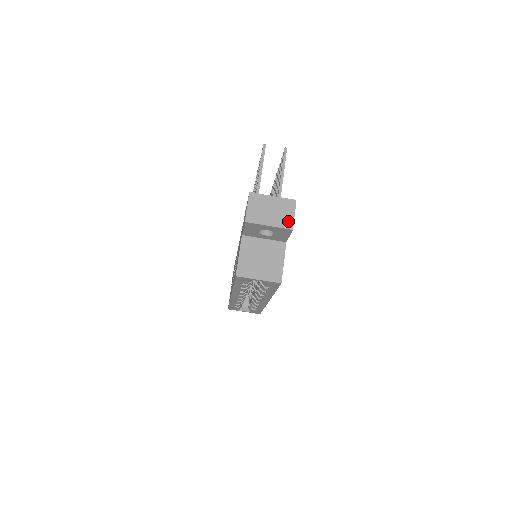
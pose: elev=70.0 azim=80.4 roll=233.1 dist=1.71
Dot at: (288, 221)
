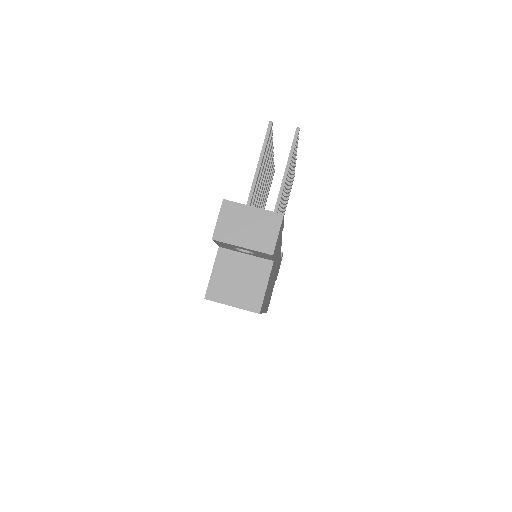
Dot at: (268, 243)
